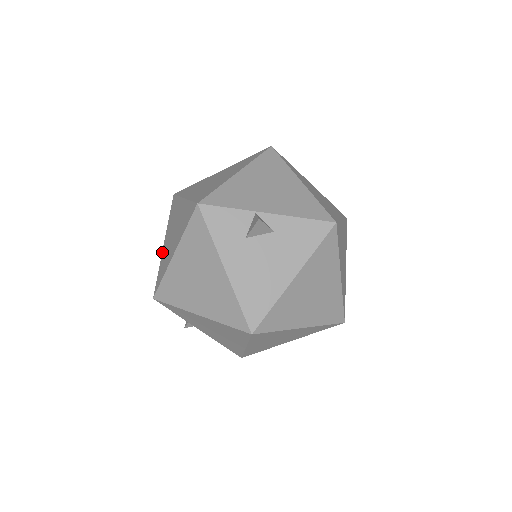
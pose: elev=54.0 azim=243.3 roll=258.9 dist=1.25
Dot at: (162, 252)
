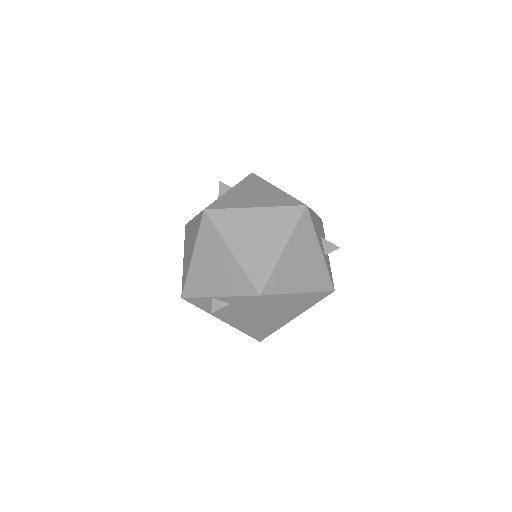
Dot at: occluded
